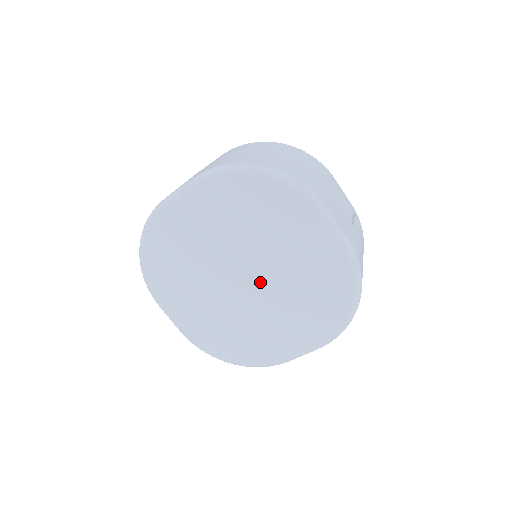
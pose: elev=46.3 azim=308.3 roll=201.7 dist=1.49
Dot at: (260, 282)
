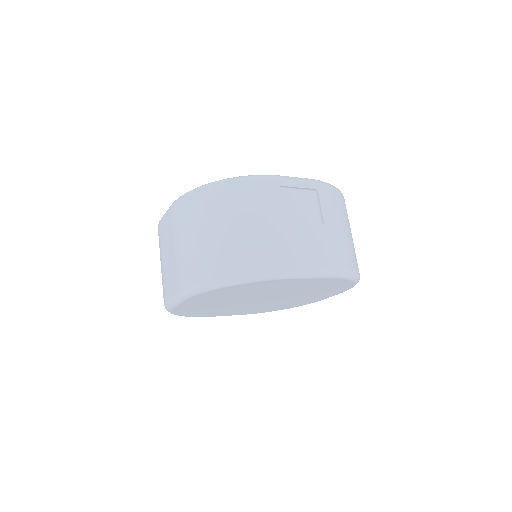
Dot at: (275, 297)
